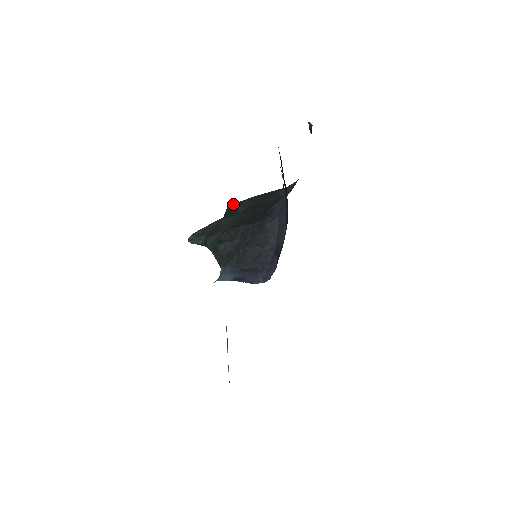
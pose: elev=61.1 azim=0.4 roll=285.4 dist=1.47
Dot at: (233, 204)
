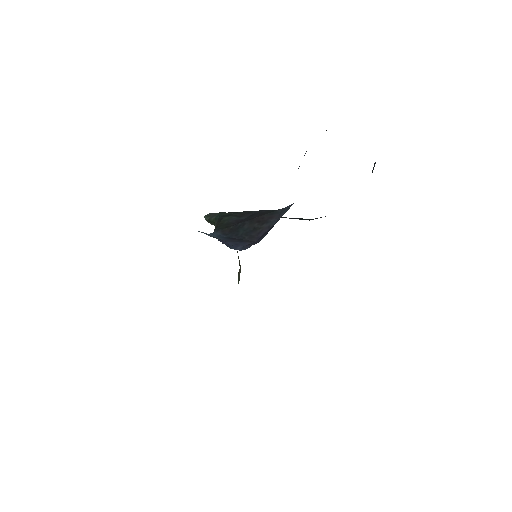
Dot at: occluded
